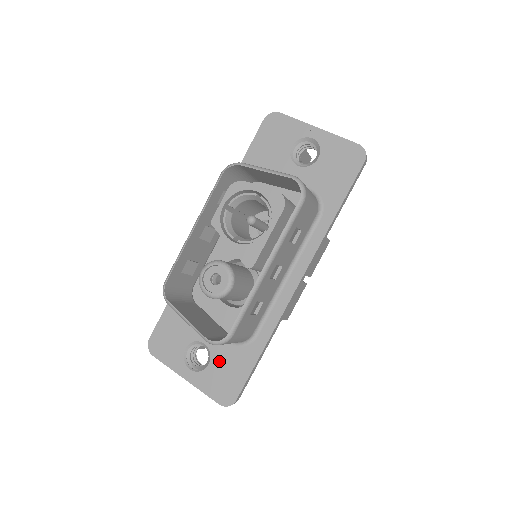
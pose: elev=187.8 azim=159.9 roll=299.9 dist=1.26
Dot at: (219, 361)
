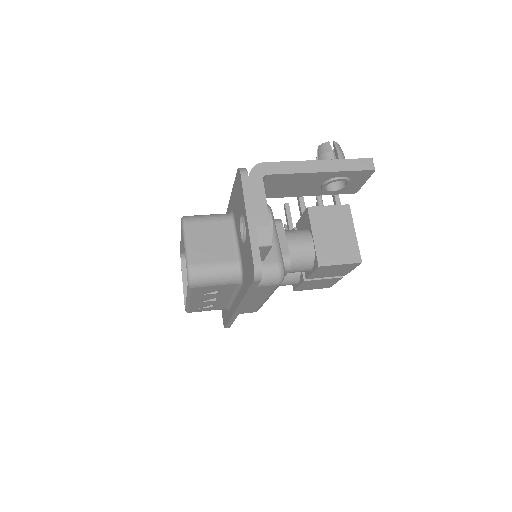
Dot at: occluded
